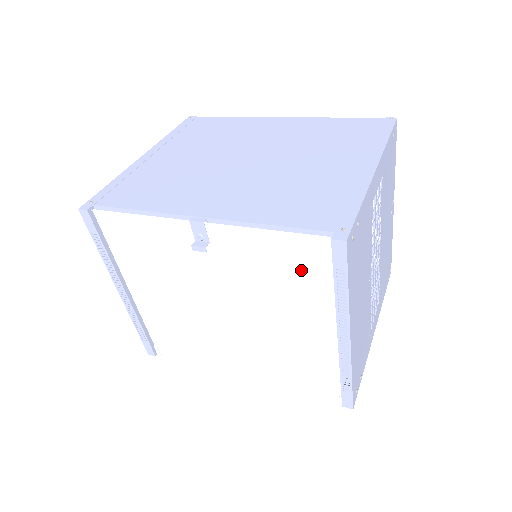
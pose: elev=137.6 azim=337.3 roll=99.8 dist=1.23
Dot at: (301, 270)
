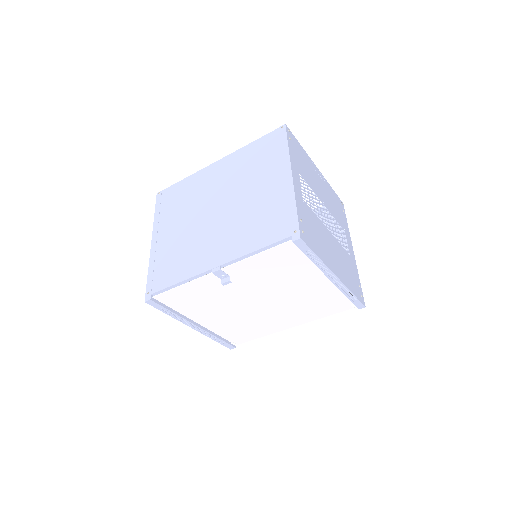
Dot at: (287, 261)
